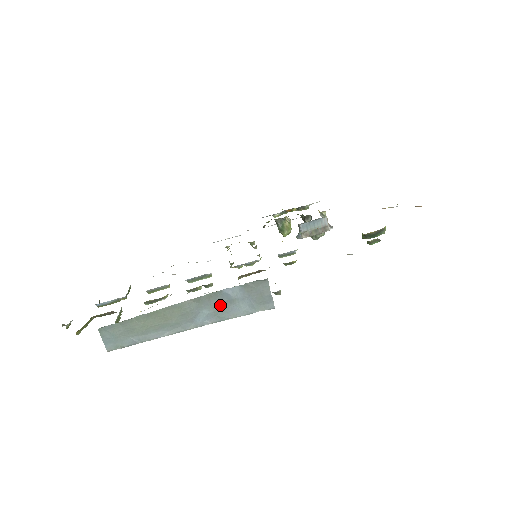
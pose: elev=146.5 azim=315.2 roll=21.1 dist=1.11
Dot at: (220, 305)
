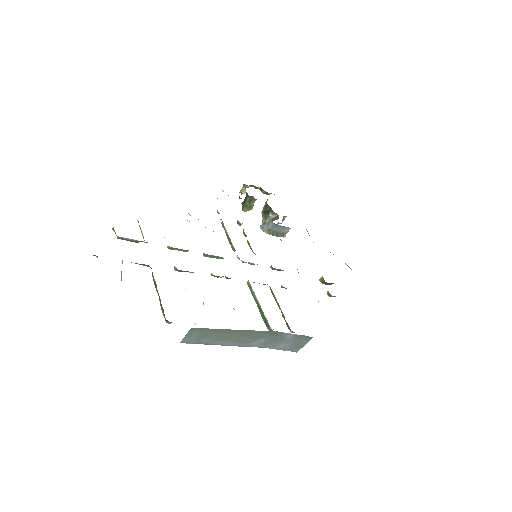
Dot at: (274, 340)
